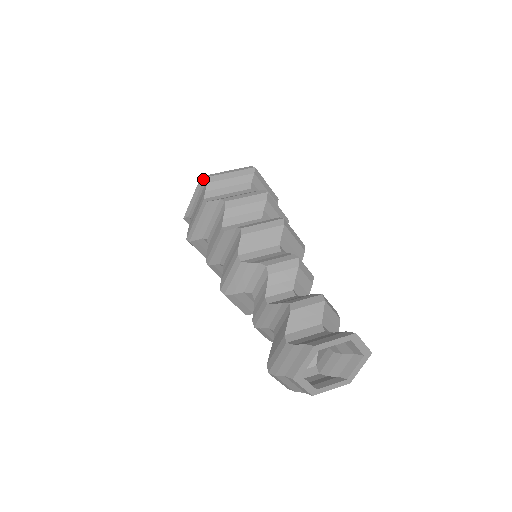
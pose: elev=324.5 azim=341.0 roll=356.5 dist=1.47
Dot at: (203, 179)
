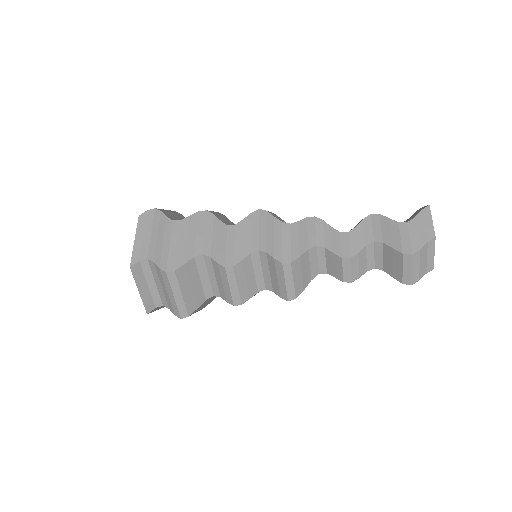
Dot at: (145, 215)
